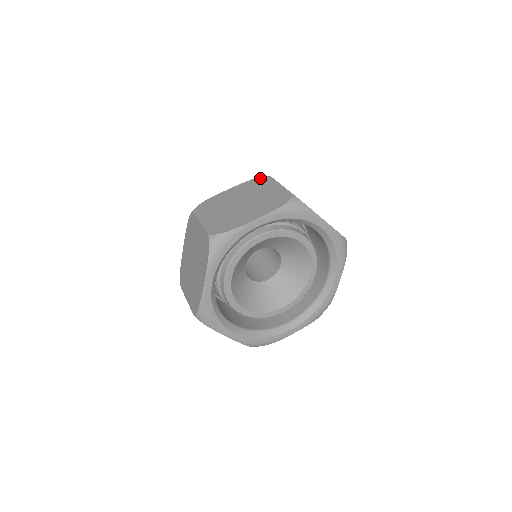
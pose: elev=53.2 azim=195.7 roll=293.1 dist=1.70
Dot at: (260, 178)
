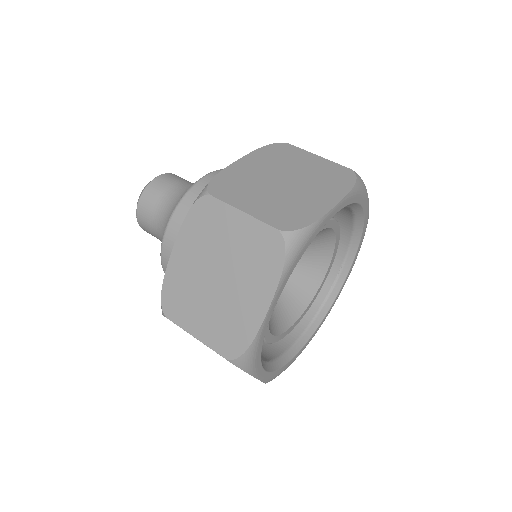
Dot at: occluded
